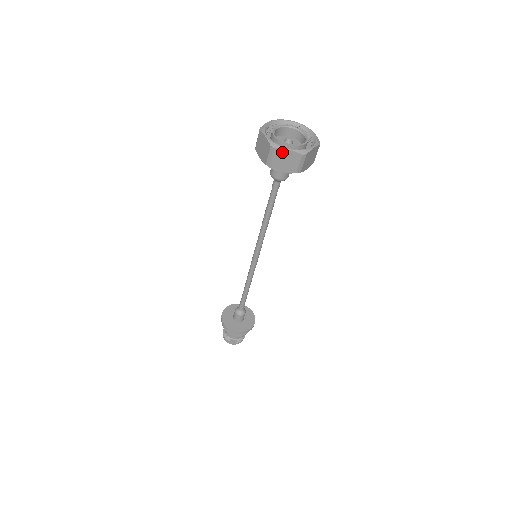
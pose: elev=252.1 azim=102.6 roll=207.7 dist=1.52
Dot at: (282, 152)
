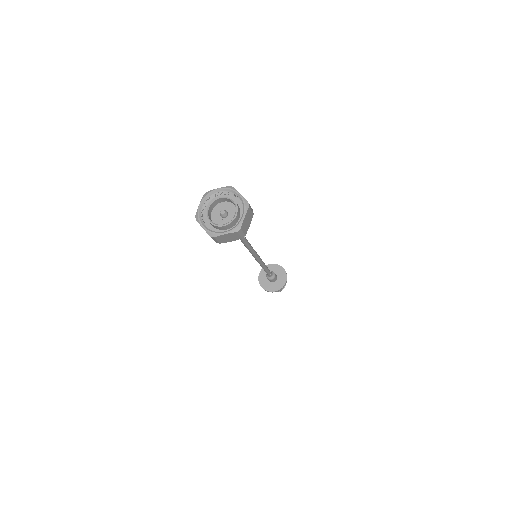
Dot at: (221, 236)
